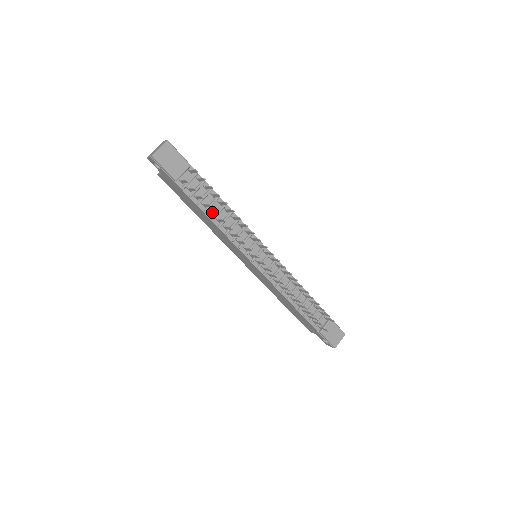
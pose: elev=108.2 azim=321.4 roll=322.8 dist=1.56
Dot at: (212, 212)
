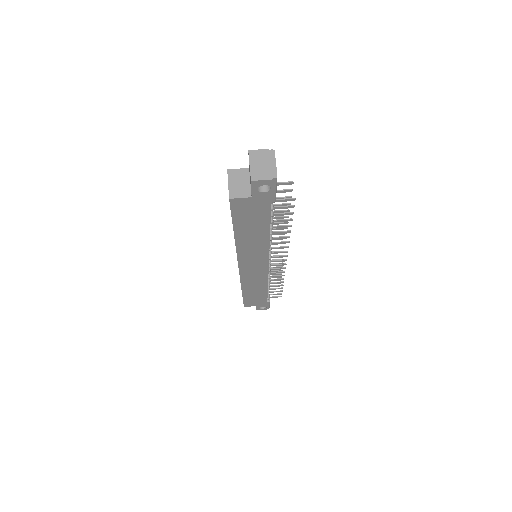
Dot at: (279, 226)
